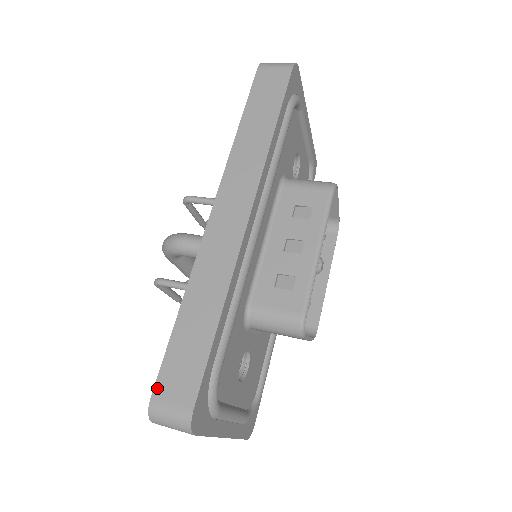
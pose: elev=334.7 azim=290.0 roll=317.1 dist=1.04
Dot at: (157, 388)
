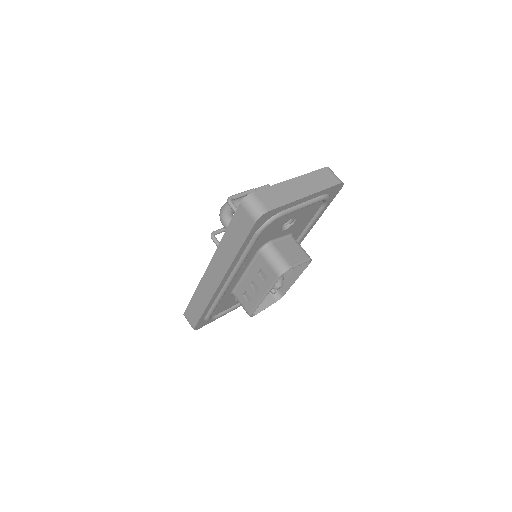
Dot at: (185, 313)
